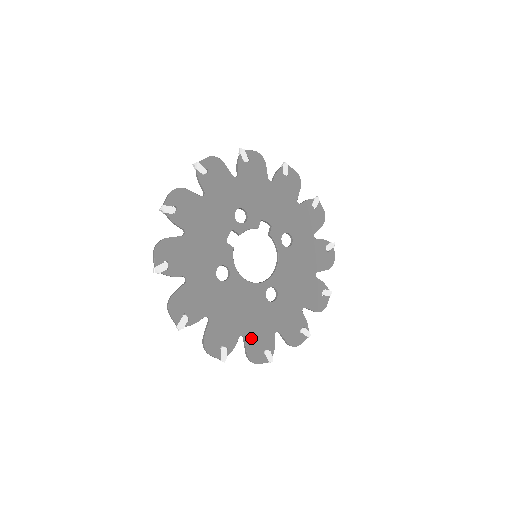
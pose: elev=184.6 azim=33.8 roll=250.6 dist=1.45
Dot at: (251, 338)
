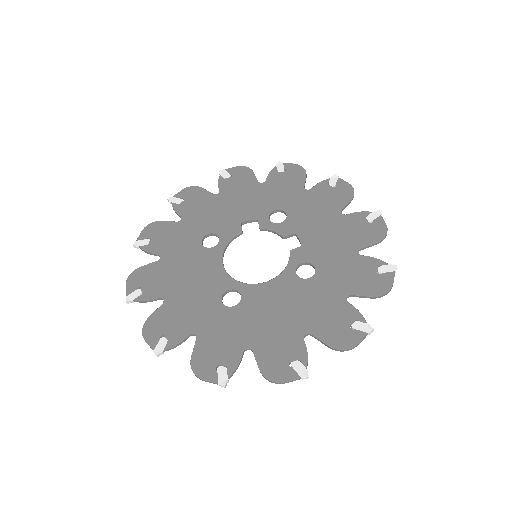
Dot at: (168, 310)
